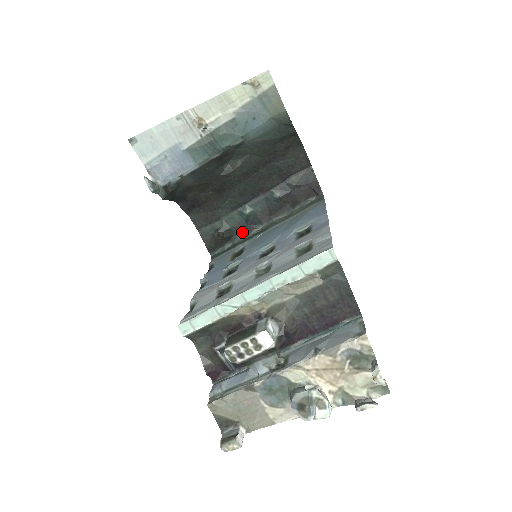
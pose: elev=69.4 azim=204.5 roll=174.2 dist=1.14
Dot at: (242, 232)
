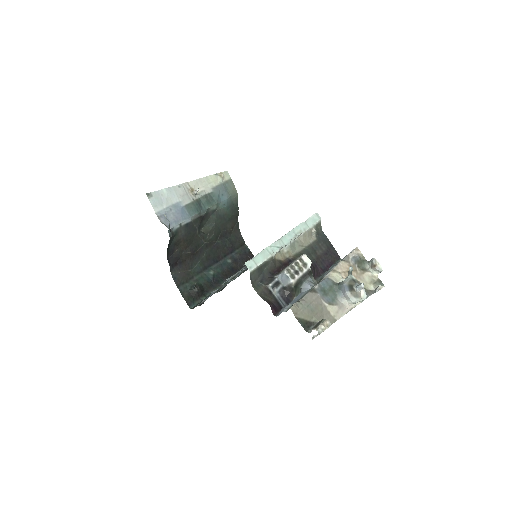
Dot at: (211, 288)
